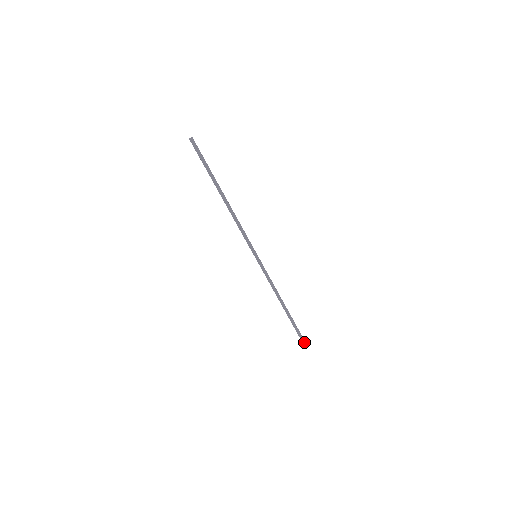
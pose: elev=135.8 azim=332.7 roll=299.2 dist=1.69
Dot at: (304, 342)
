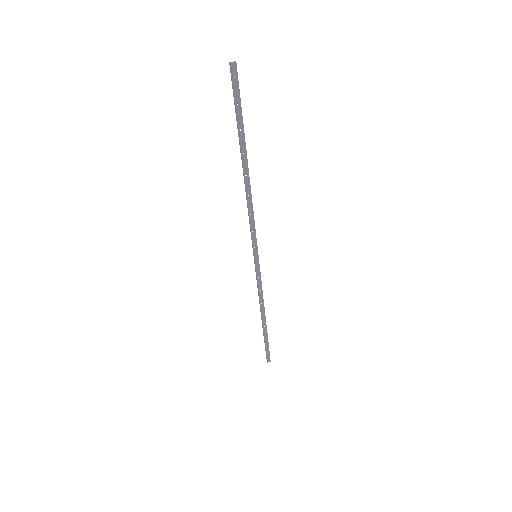
Dot at: (269, 357)
